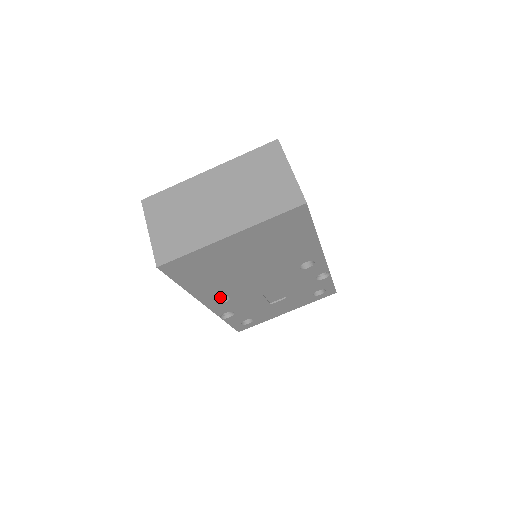
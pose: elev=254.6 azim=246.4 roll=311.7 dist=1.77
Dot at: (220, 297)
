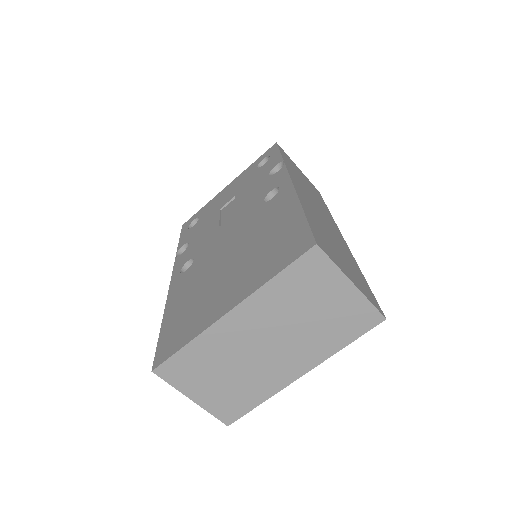
Dot at: occluded
